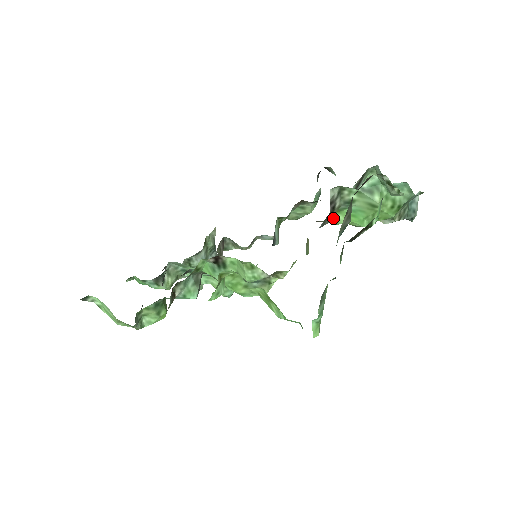
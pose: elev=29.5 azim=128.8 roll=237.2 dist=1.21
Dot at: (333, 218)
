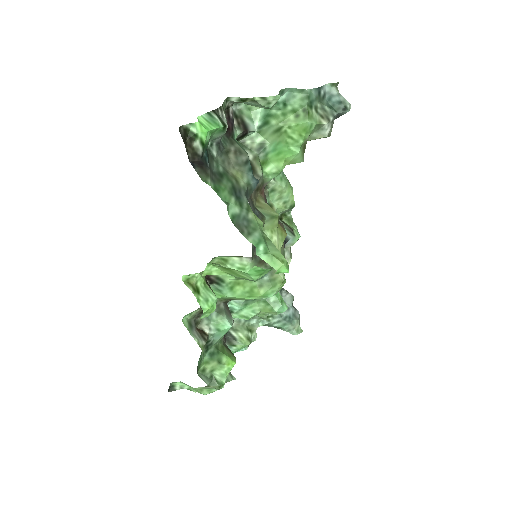
Dot at: (270, 171)
